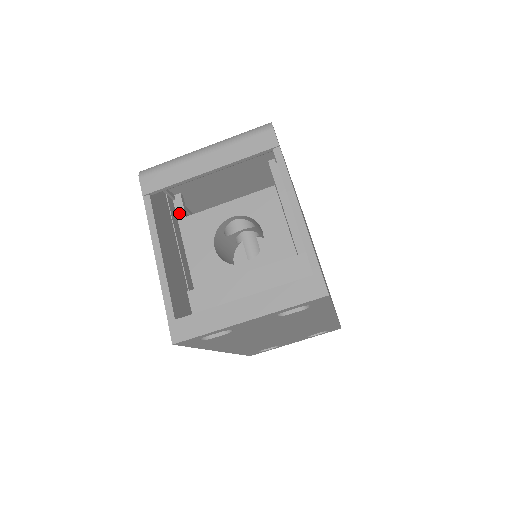
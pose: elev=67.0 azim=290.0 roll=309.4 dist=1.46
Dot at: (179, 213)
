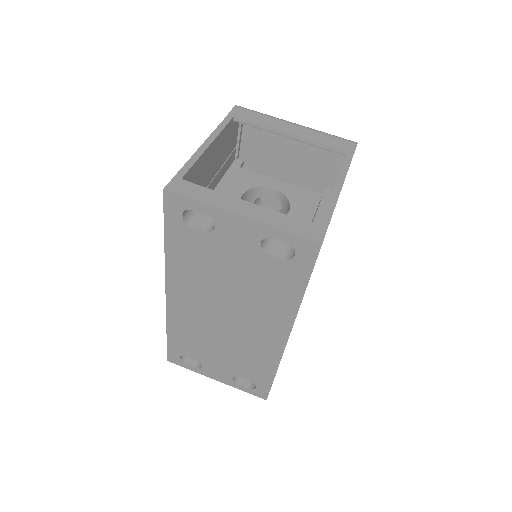
Dot at: occluded
